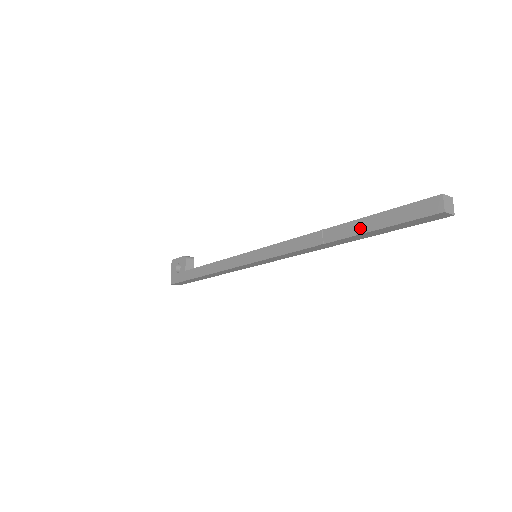
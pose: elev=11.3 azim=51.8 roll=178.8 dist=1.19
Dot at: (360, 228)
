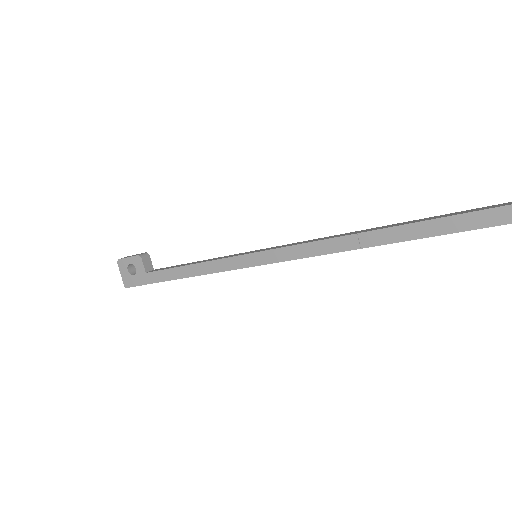
Dot at: (410, 234)
